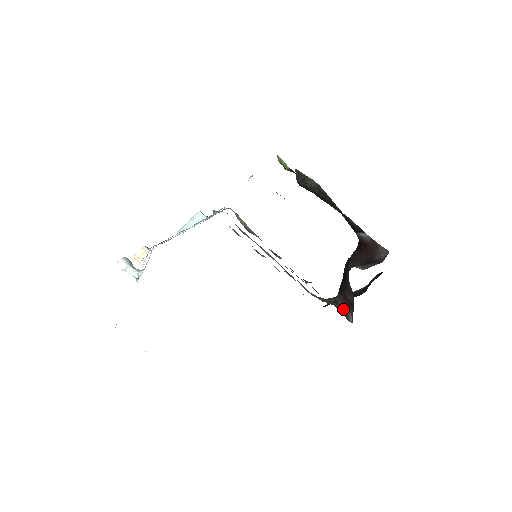
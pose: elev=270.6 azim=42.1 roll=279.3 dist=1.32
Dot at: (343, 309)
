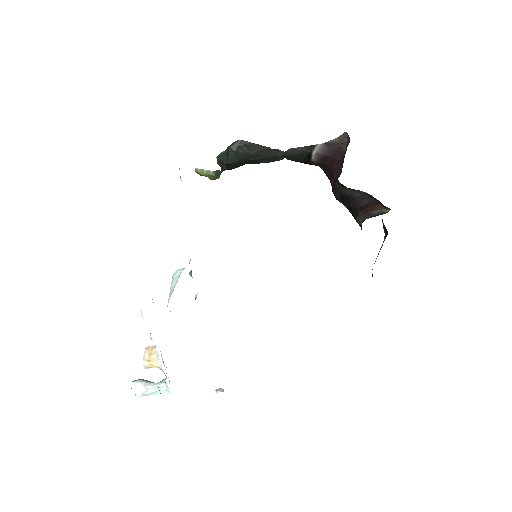
Dot at: (372, 215)
